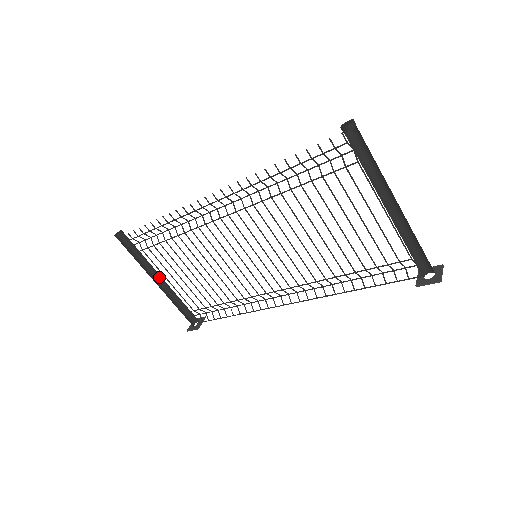
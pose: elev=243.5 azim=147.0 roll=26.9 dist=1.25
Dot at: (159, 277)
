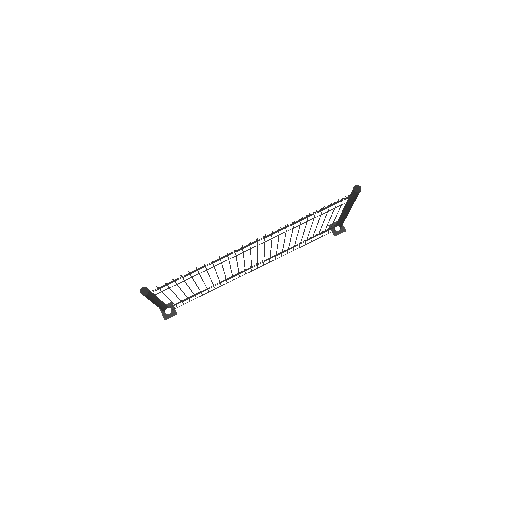
Dot at: (155, 299)
